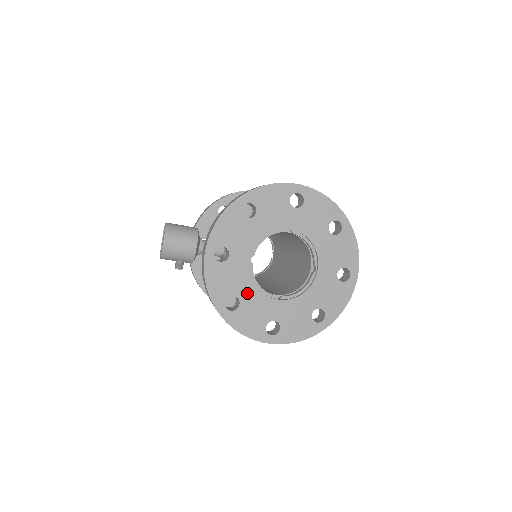
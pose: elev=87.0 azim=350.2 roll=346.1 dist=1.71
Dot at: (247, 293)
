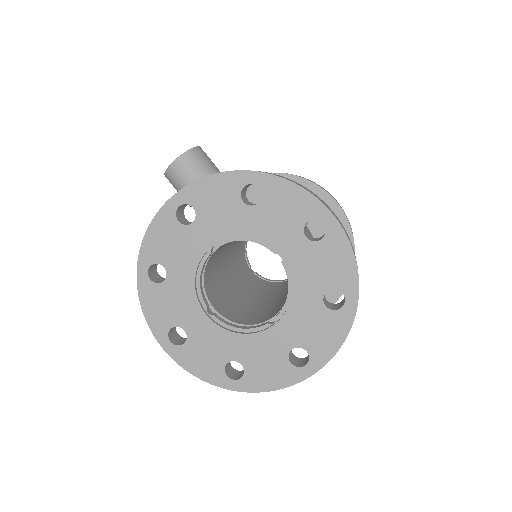
Dot at: (180, 277)
